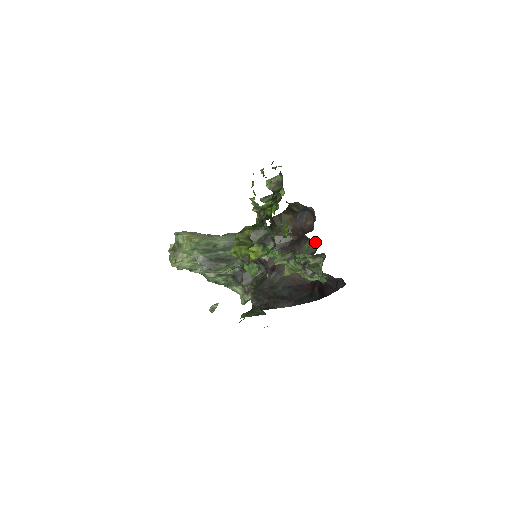
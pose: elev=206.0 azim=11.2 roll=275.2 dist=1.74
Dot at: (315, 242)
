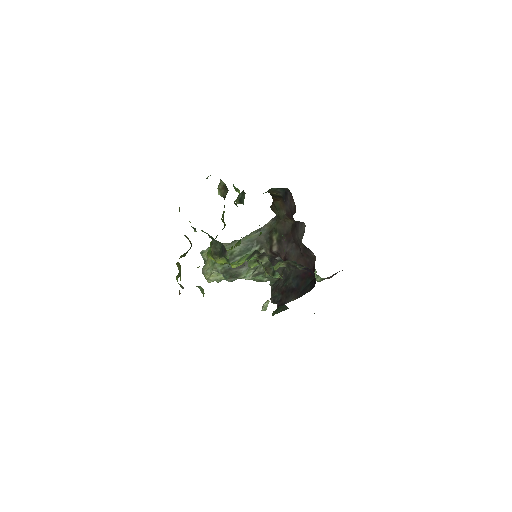
Dot at: (303, 223)
